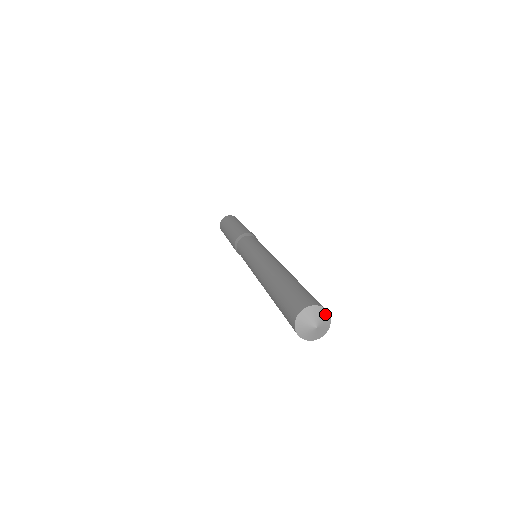
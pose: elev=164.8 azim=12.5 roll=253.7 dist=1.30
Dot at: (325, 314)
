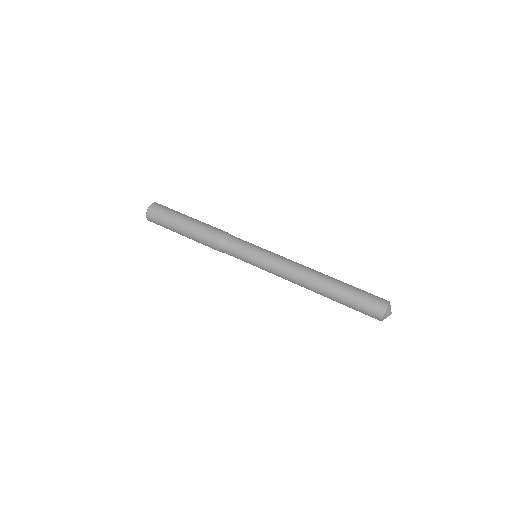
Dot at: occluded
